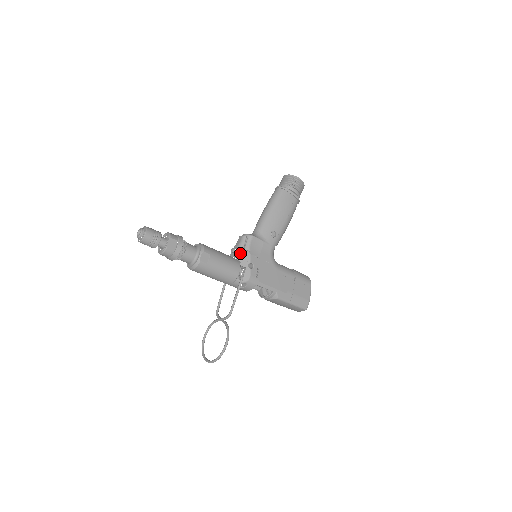
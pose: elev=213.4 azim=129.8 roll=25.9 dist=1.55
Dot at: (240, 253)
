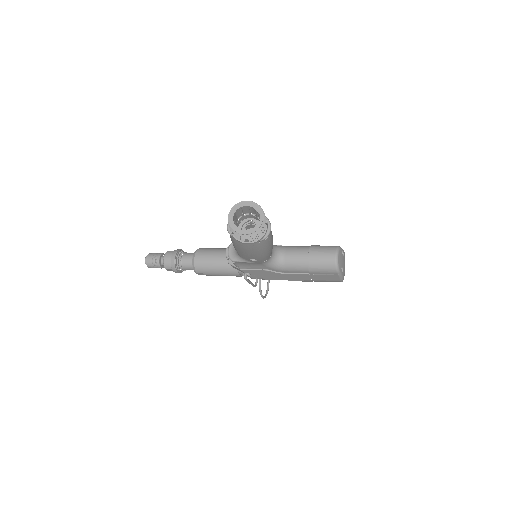
Dot at: occluded
